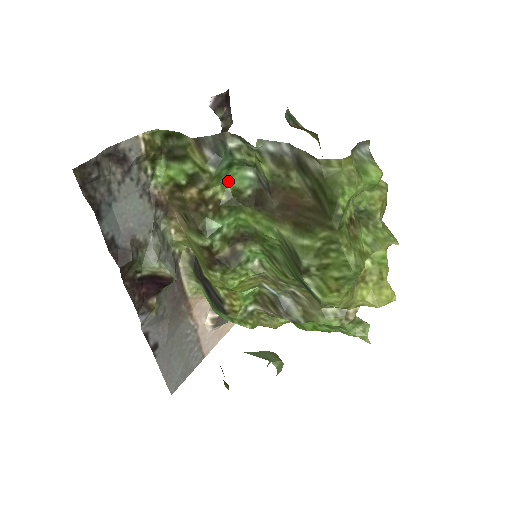
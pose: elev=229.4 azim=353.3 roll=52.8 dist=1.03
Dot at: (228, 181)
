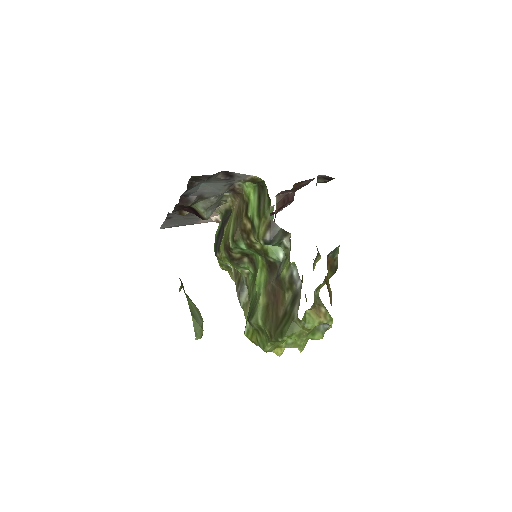
Dot at: occluded
